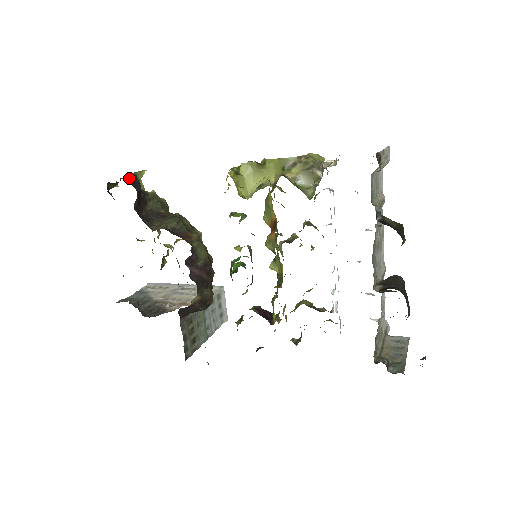
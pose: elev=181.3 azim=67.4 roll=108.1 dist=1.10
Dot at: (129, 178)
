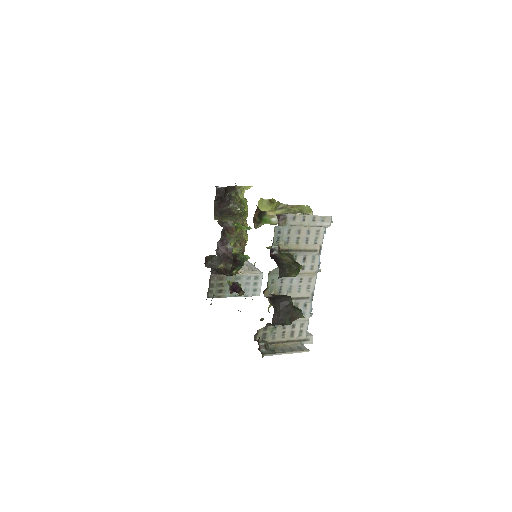
Dot at: (219, 187)
